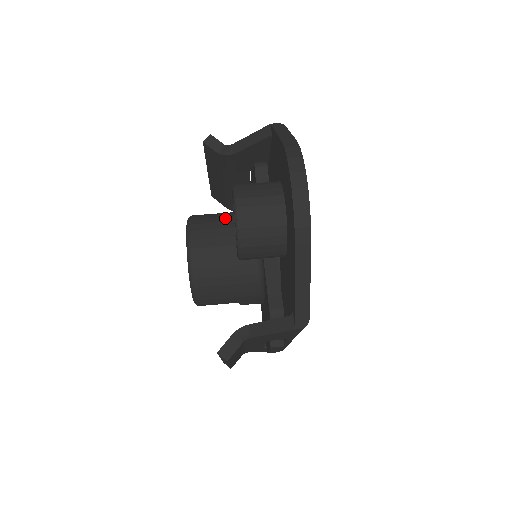
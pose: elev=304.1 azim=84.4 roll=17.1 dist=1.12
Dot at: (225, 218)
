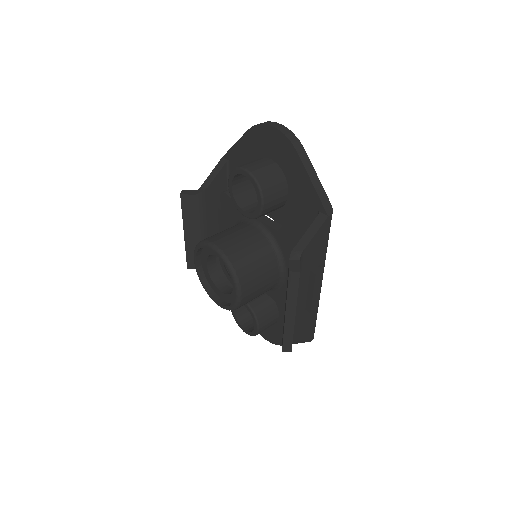
Dot at: occluded
